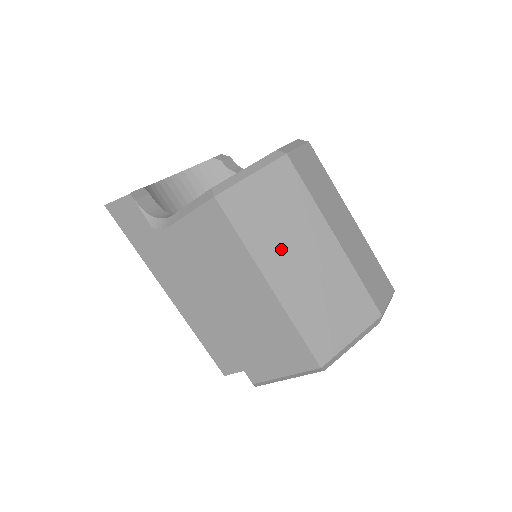
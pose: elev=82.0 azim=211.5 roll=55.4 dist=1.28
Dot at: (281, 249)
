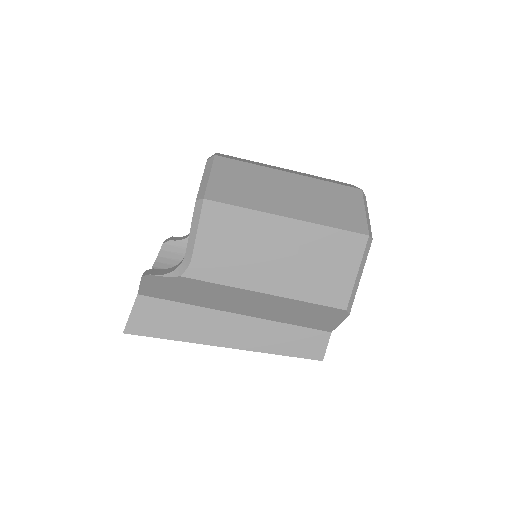
Dot at: (271, 197)
